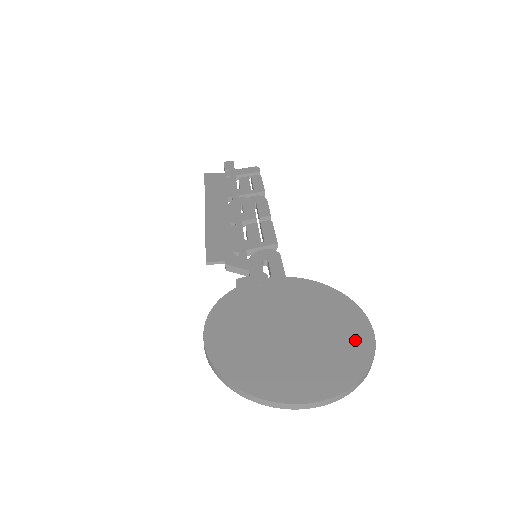
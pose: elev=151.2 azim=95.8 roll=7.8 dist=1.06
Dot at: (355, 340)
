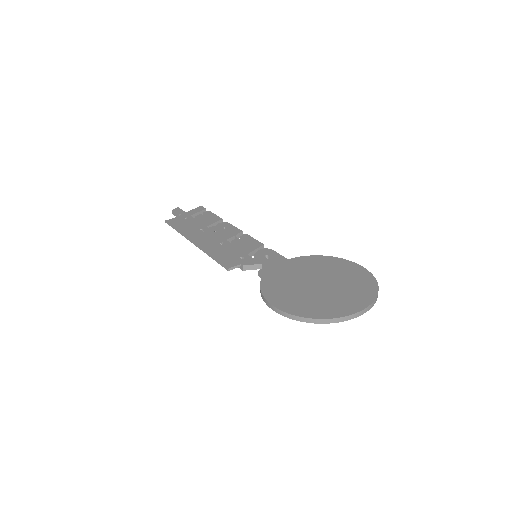
Dot at: (358, 274)
